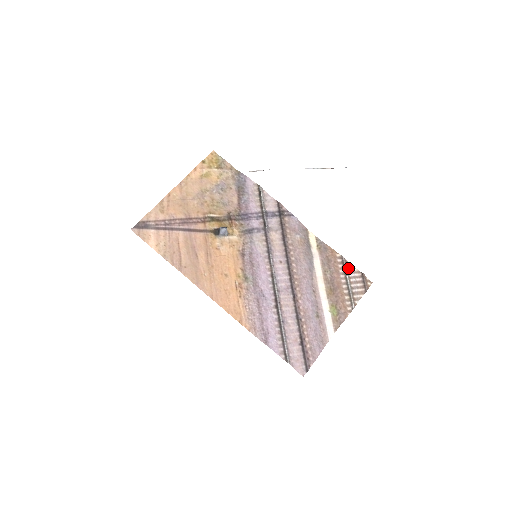
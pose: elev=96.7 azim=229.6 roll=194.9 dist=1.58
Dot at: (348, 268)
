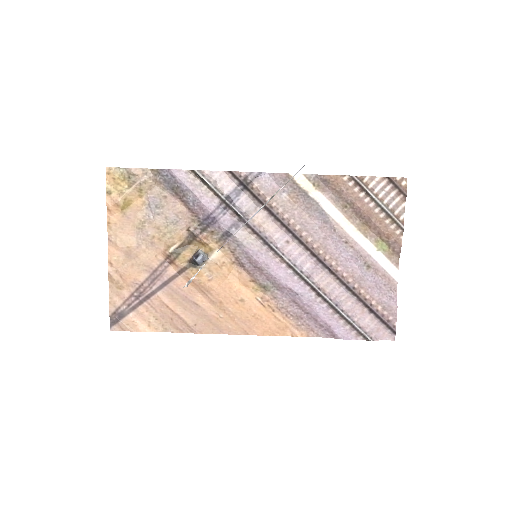
Dot at: (367, 184)
